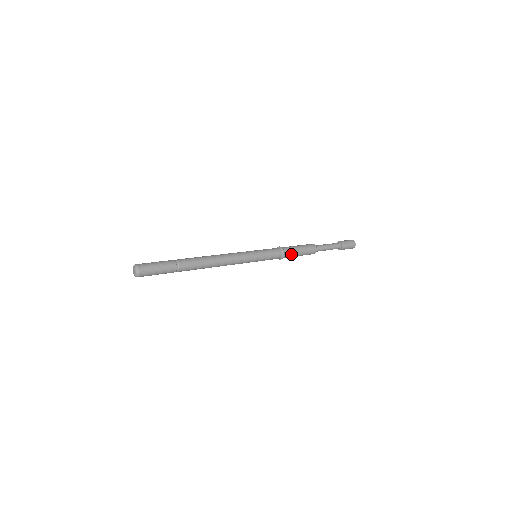
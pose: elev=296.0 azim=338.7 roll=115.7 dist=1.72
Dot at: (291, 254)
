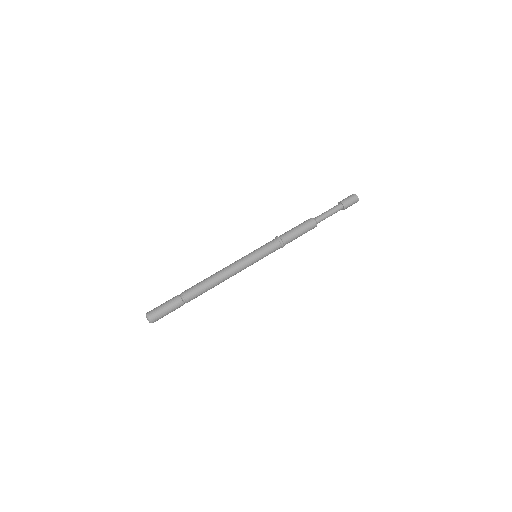
Dot at: (291, 240)
